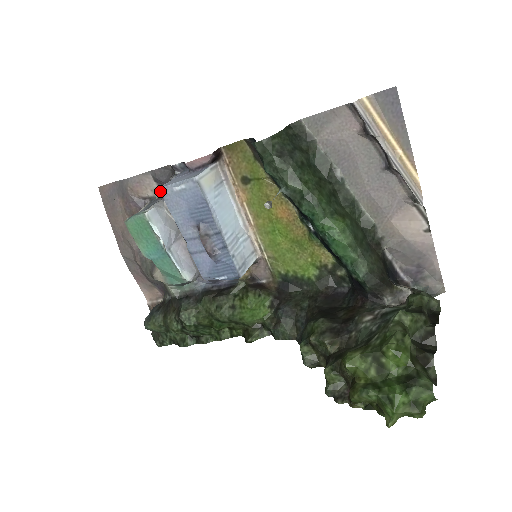
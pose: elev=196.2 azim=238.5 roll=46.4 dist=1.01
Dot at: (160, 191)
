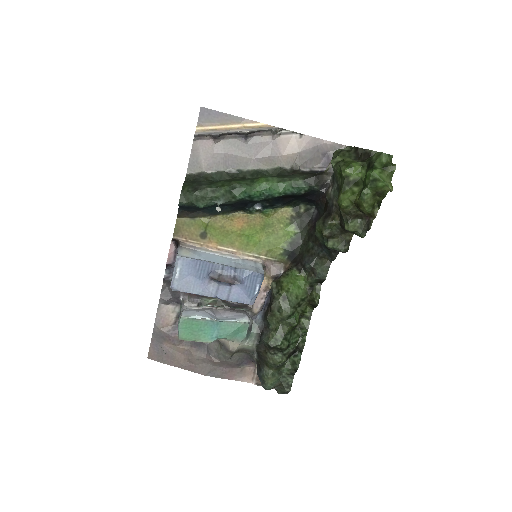
Dot at: (172, 290)
